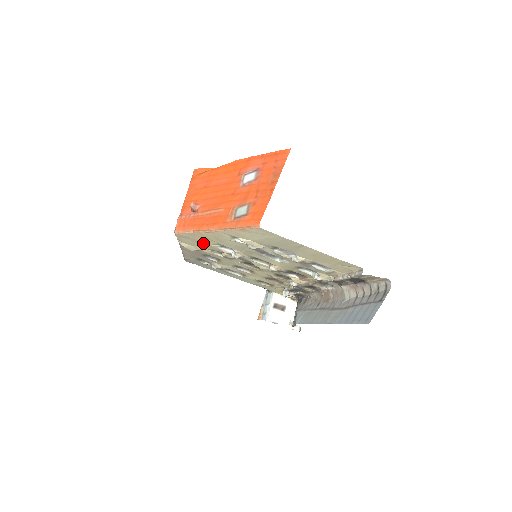
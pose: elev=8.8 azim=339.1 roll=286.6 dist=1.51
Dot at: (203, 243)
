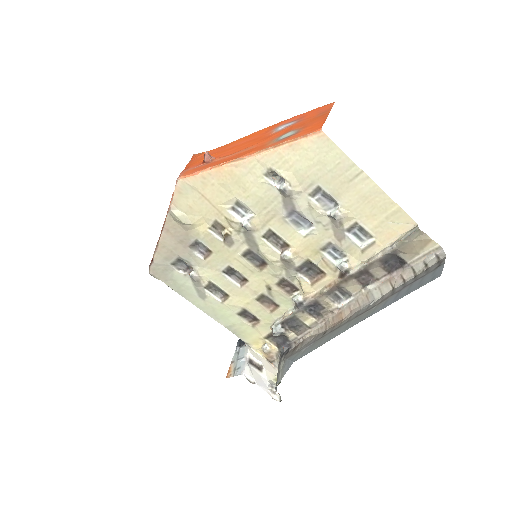
Dot at: (210, 202)
